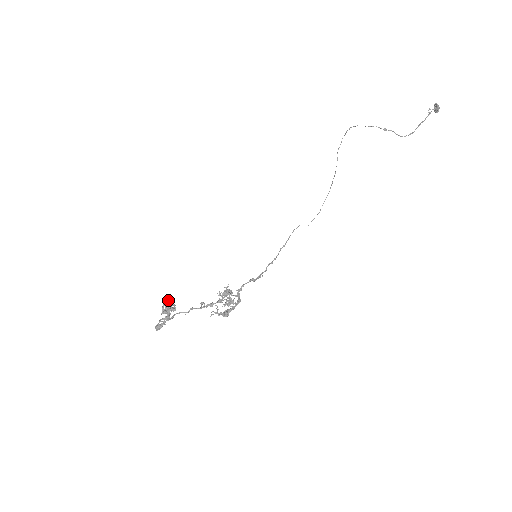
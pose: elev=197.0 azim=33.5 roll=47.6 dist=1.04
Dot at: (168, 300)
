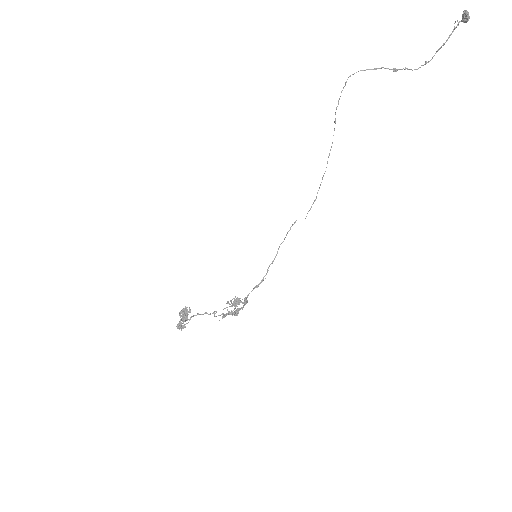
Dot at: (183, 310)
